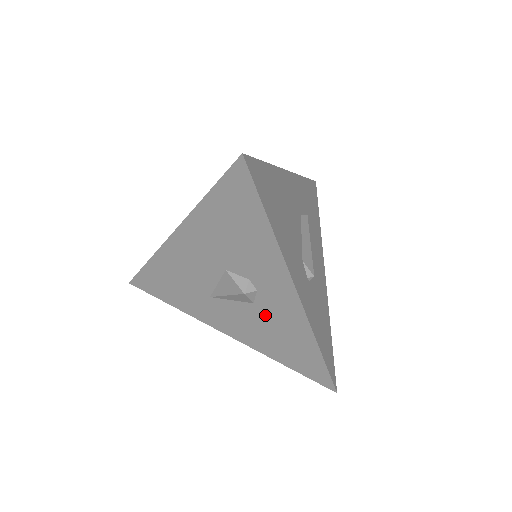
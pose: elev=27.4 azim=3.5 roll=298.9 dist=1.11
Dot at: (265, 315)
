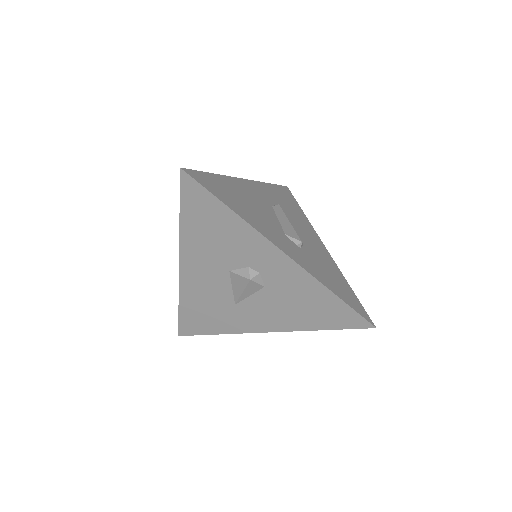
Dot at: (279, 291)
